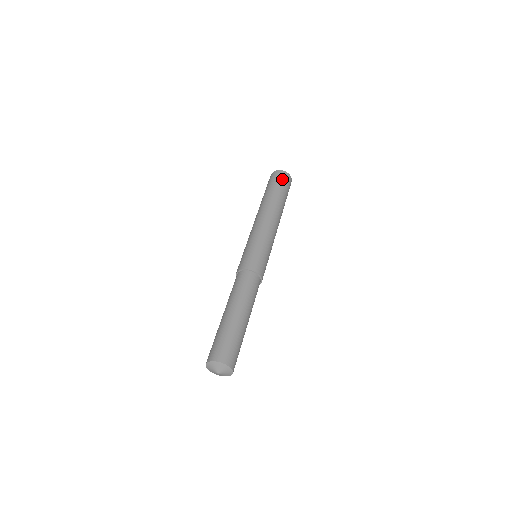
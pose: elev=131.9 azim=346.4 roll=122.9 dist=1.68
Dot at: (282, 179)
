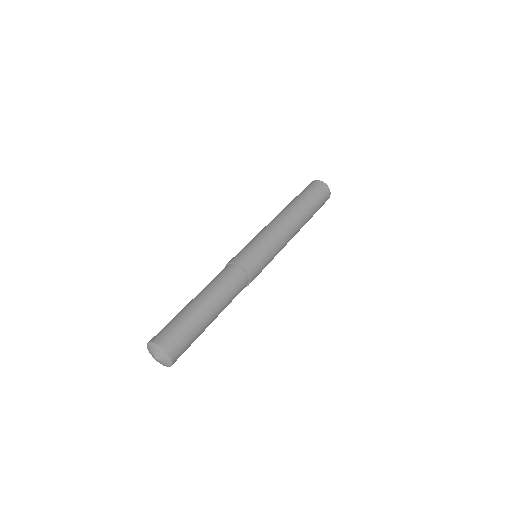
Dot at: (312, 187)
